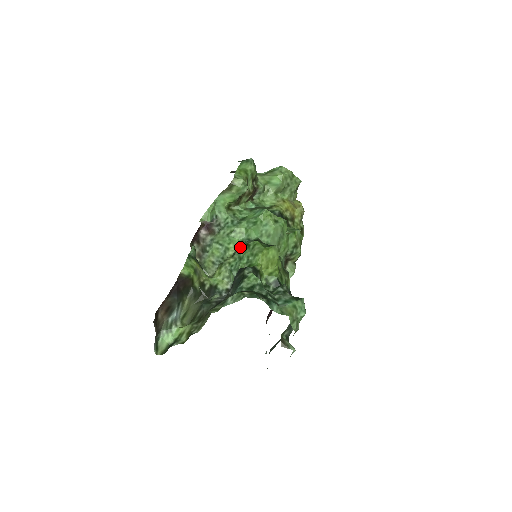
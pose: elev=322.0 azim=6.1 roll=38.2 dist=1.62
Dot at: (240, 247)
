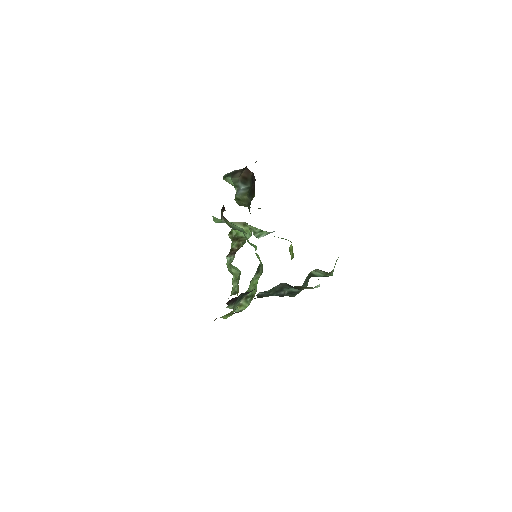
Dot at: occluded
